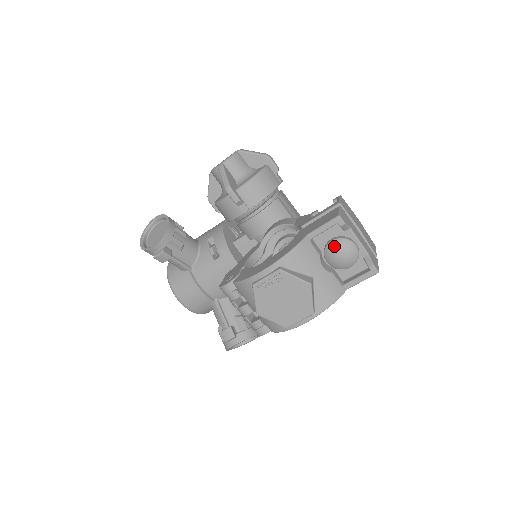
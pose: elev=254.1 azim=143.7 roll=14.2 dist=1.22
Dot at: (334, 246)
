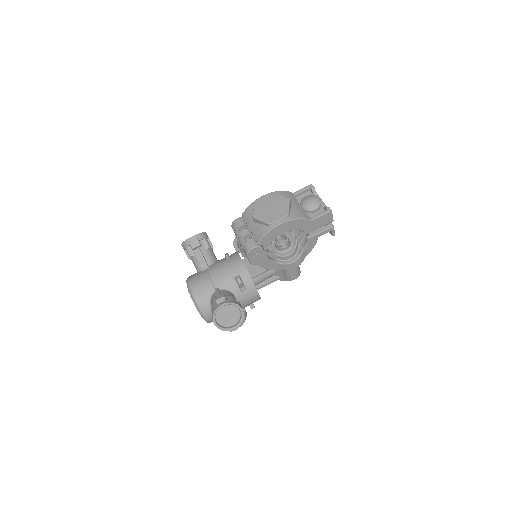
Dot at: (307, 197)
